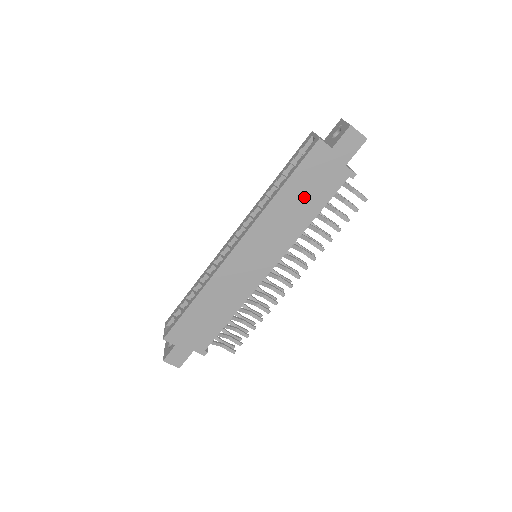
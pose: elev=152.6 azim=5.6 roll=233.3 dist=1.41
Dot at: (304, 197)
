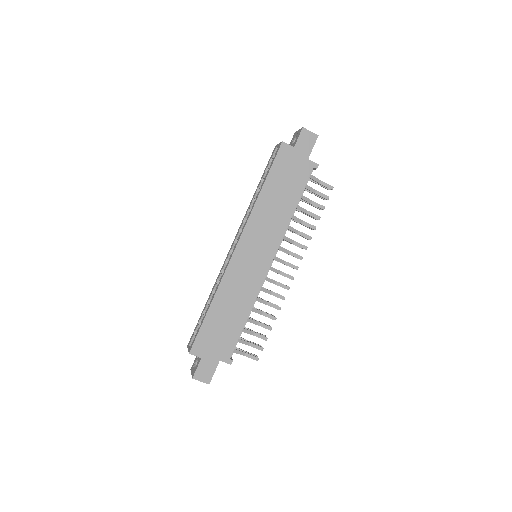
Dot at: (283, 190)
